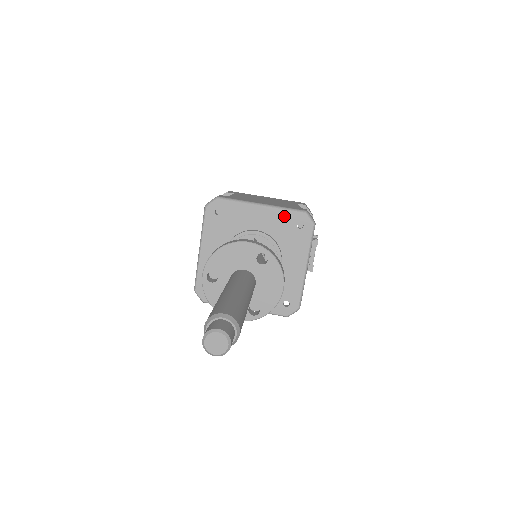
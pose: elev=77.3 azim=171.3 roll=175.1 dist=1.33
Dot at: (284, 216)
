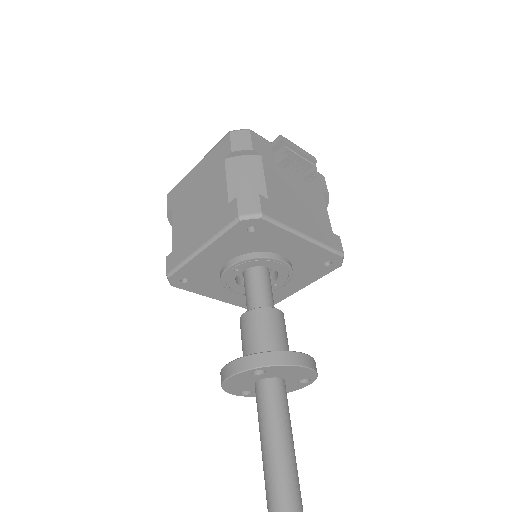
Dot at: (229, 238)
